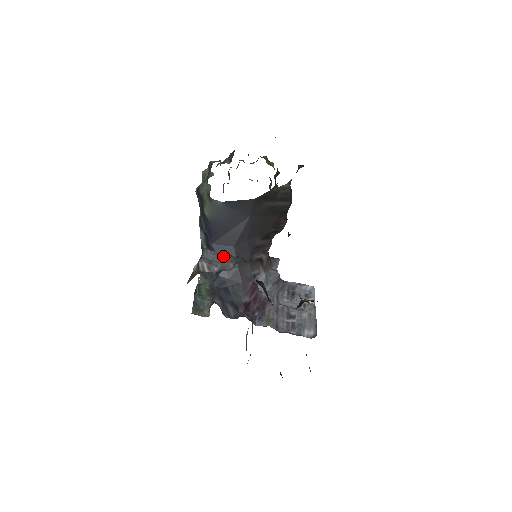
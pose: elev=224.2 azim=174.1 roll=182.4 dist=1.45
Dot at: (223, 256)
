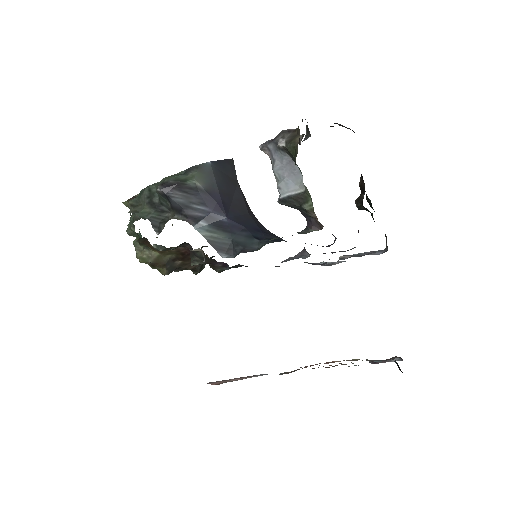
Dot at: occluded
